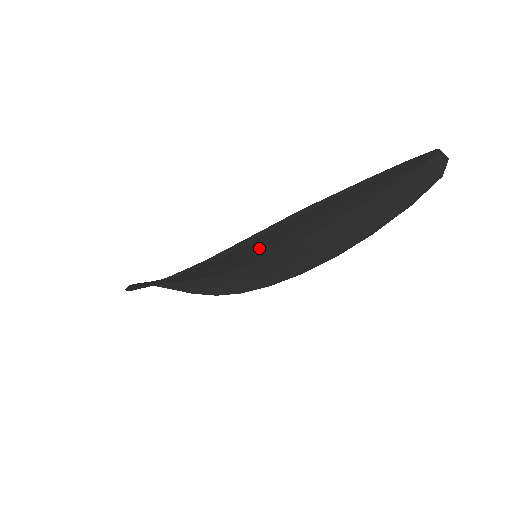
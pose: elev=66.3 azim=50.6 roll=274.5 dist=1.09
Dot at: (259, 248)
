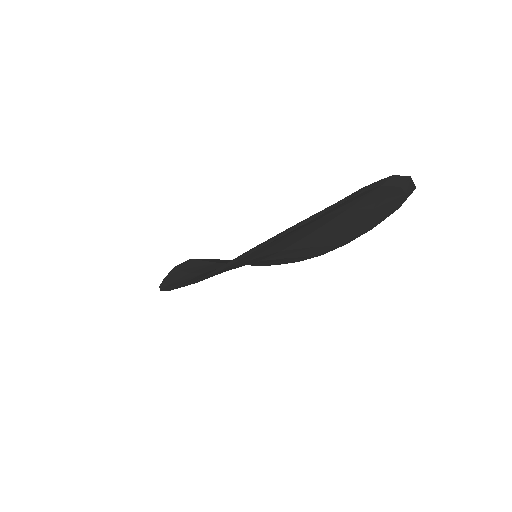
Dot at: (240, 264)
